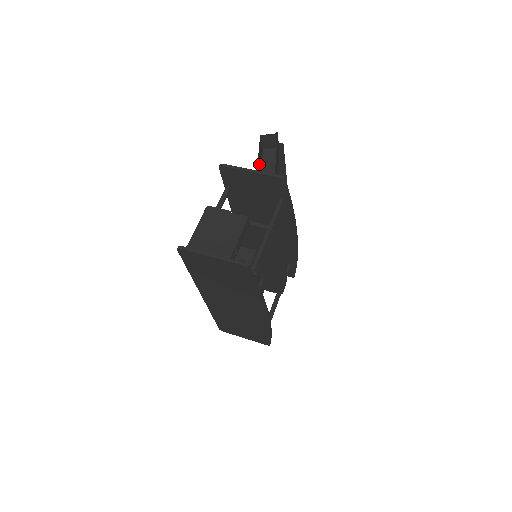
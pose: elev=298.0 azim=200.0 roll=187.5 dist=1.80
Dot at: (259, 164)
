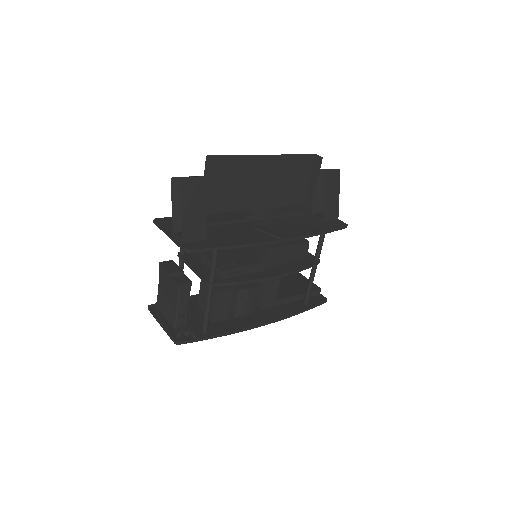
Dot at: occluded
